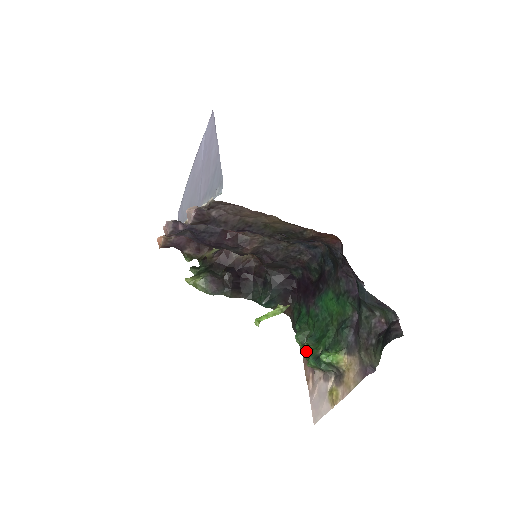
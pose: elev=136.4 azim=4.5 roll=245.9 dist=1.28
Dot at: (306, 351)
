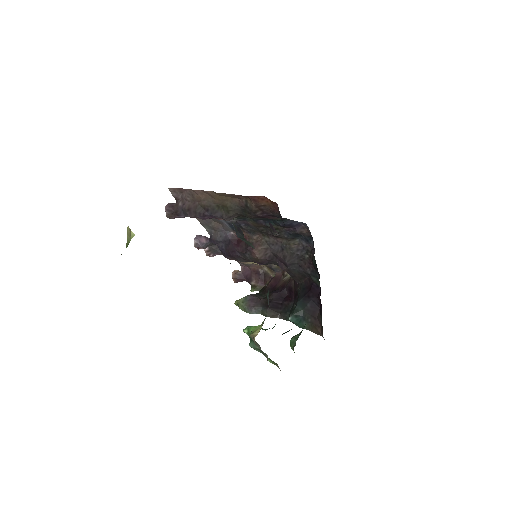
Dot at: occluded
